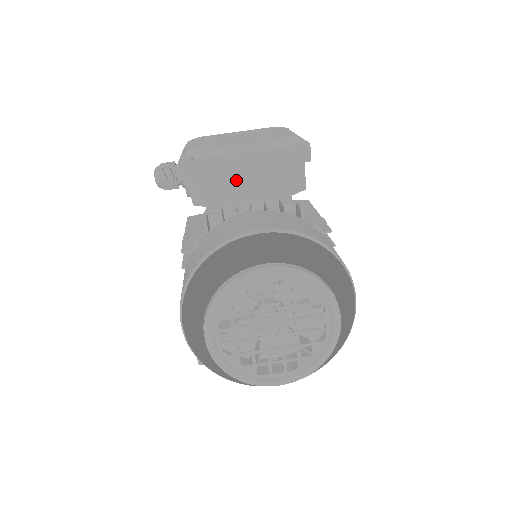
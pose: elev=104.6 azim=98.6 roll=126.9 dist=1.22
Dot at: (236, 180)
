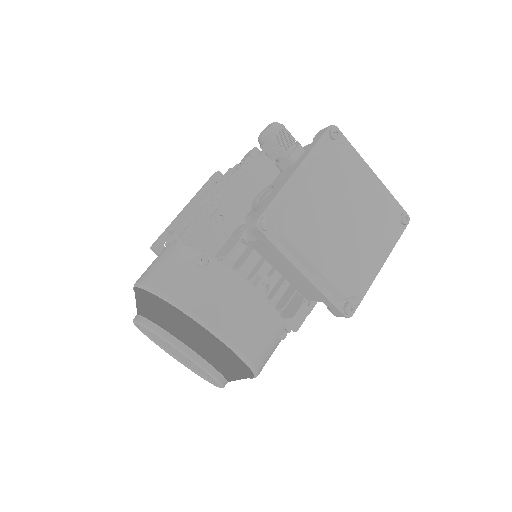
Dot at: (283, 263)
